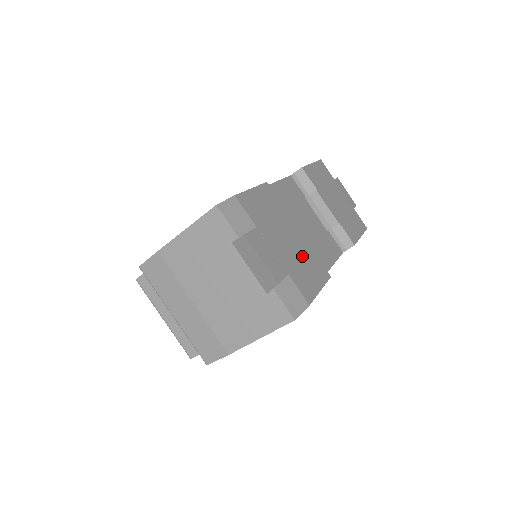
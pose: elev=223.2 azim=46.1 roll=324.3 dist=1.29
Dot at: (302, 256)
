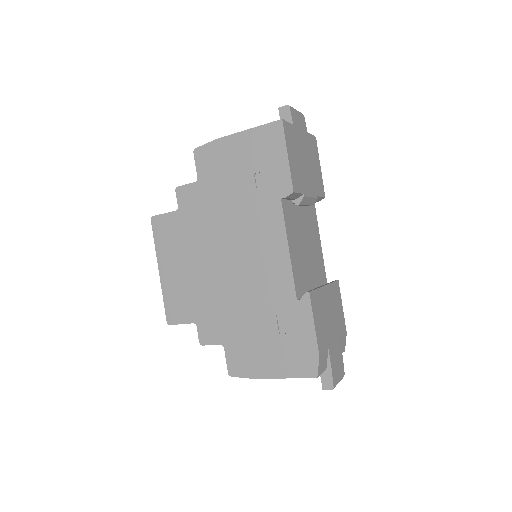
Dot at: (334, 306)
